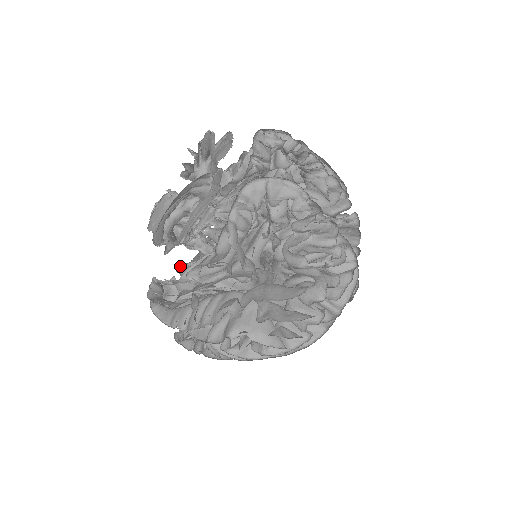
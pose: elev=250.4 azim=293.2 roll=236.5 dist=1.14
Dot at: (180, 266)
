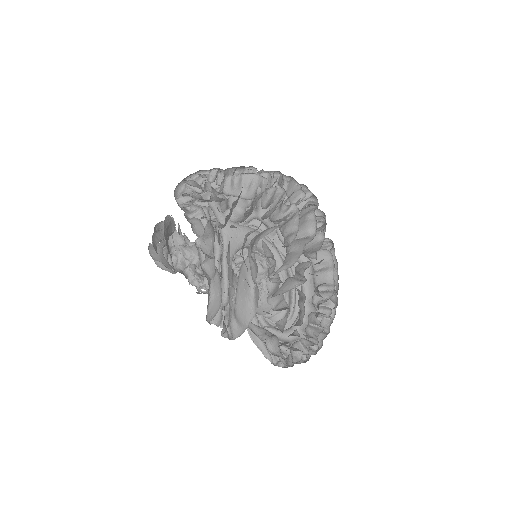
Dot at: occluded
